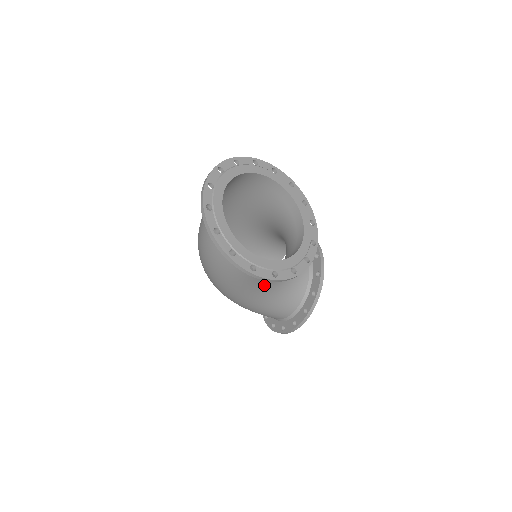
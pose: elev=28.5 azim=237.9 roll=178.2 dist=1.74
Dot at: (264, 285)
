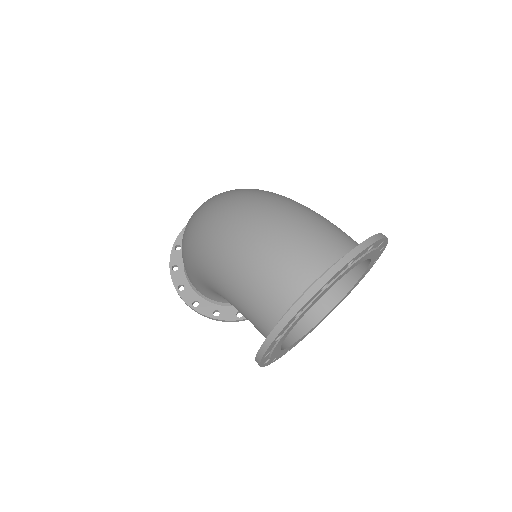
Dot at: occluded
